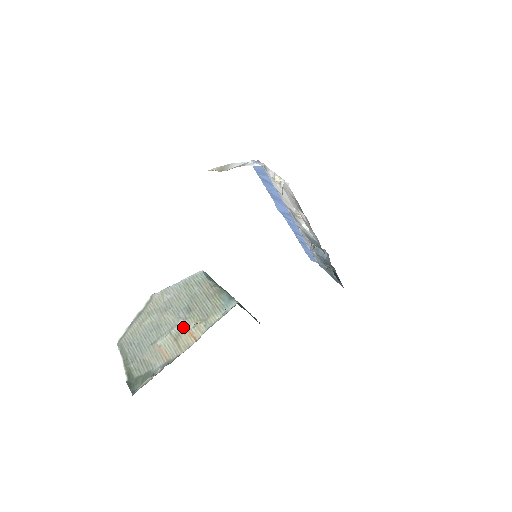
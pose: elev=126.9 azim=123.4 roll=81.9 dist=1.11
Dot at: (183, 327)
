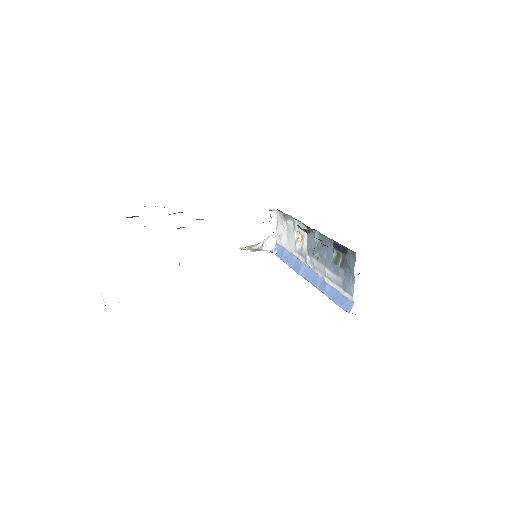
Dot at: occluded
